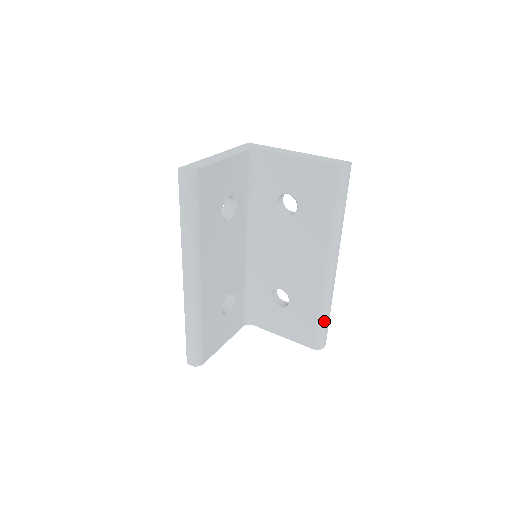
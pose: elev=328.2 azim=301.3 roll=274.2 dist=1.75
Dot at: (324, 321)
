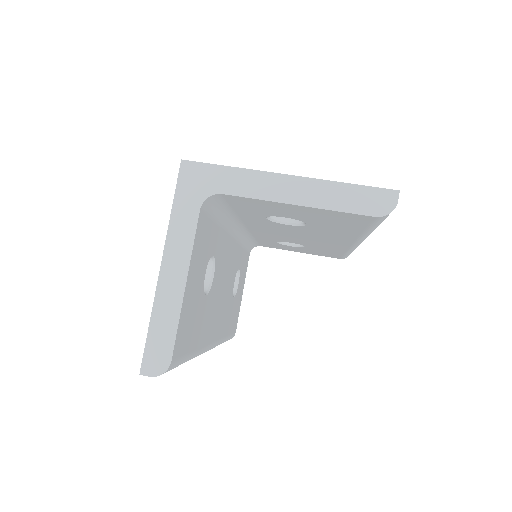
Dot at: occluded
